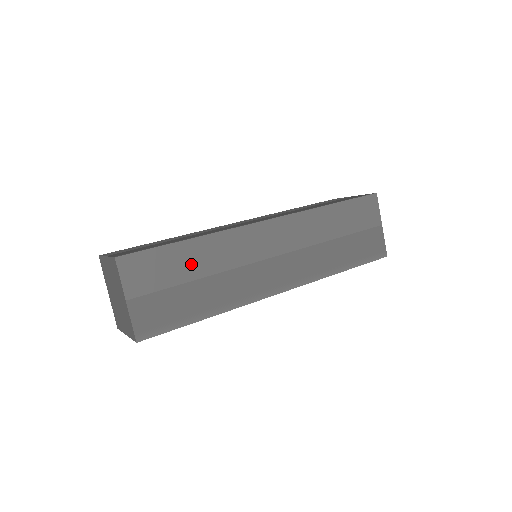
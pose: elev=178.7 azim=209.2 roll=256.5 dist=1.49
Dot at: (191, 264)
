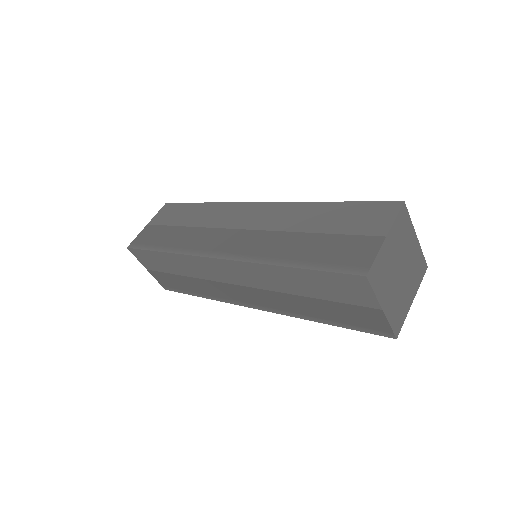
Dot at: (189, 217)
